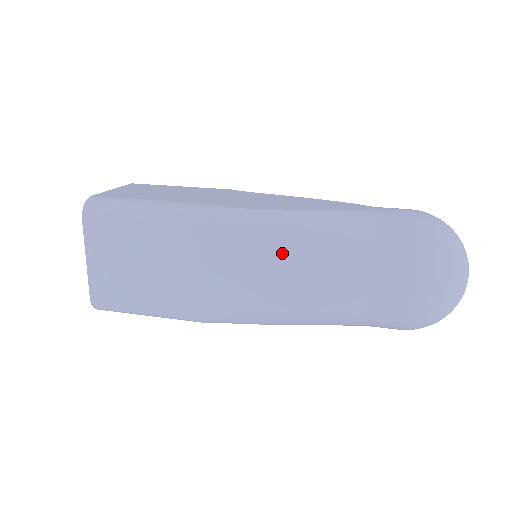
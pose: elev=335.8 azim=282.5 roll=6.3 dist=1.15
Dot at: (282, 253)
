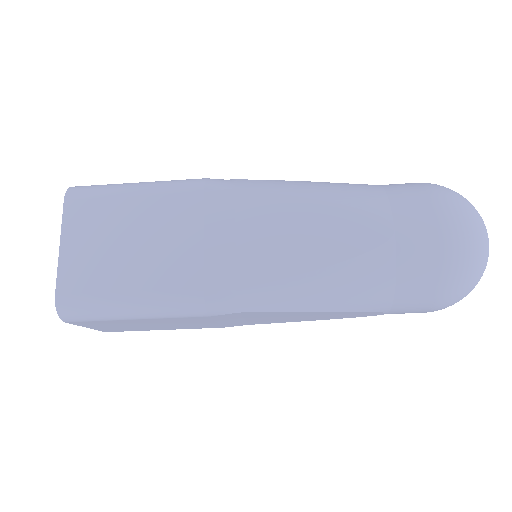
Dot at: (293, 206)
